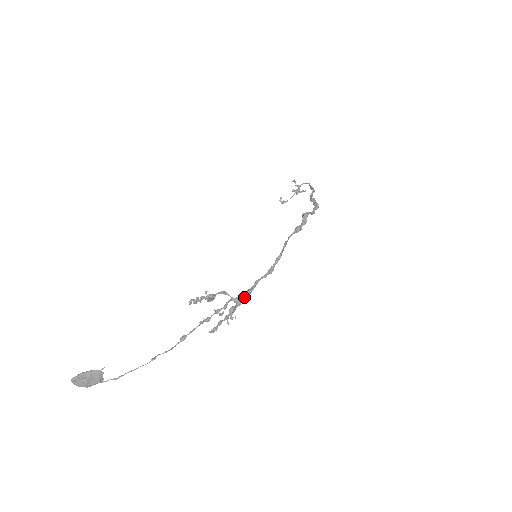
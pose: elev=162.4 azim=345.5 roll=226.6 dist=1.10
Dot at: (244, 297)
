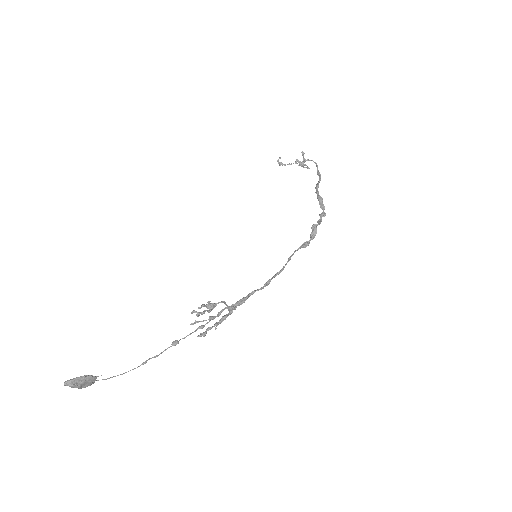
Dot at: occluded
